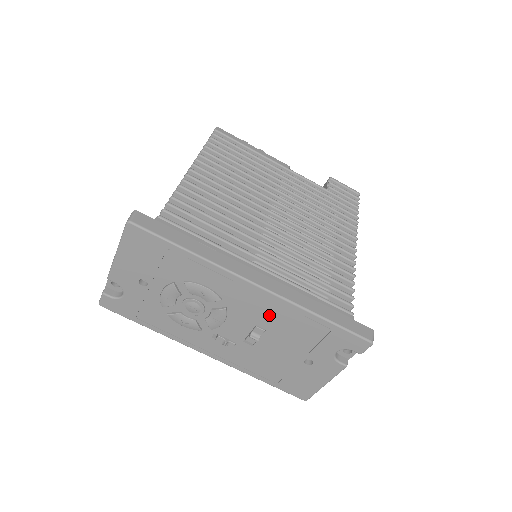
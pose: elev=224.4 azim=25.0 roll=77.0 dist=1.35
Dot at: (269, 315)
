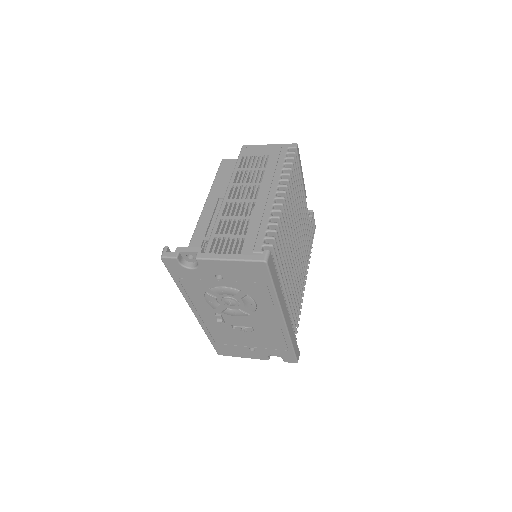
Dot at: (268, 330)
